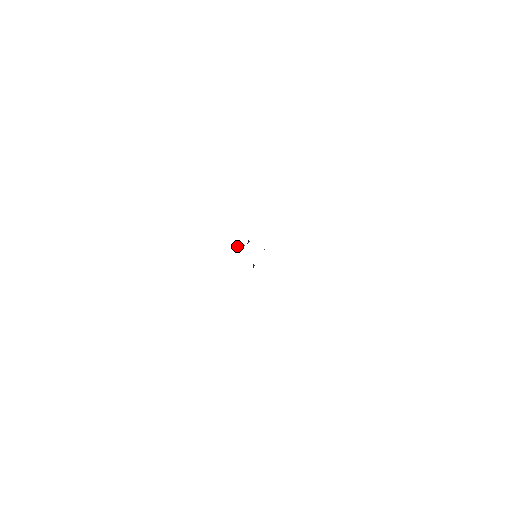
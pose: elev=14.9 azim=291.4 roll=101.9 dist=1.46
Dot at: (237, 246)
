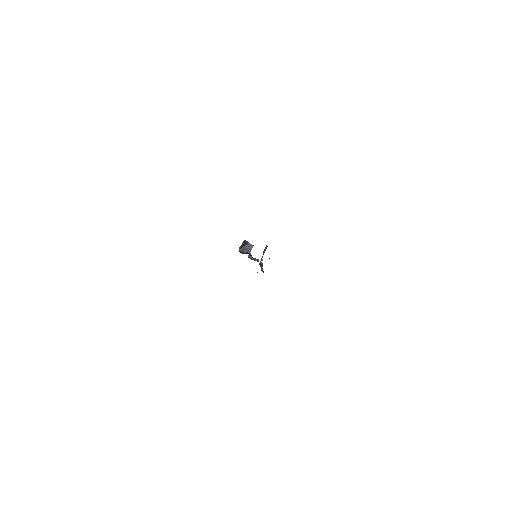
Dot at: (242, 247)
